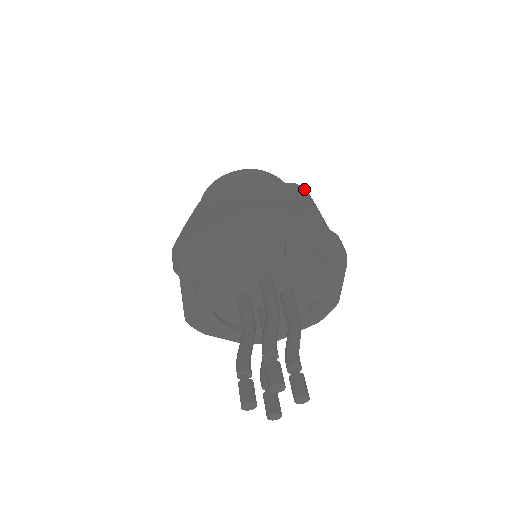
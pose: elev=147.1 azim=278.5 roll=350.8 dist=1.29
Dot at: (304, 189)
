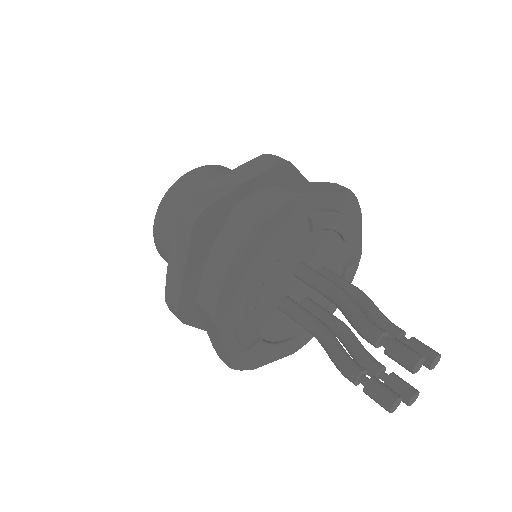
Dot at: (275, 156)
